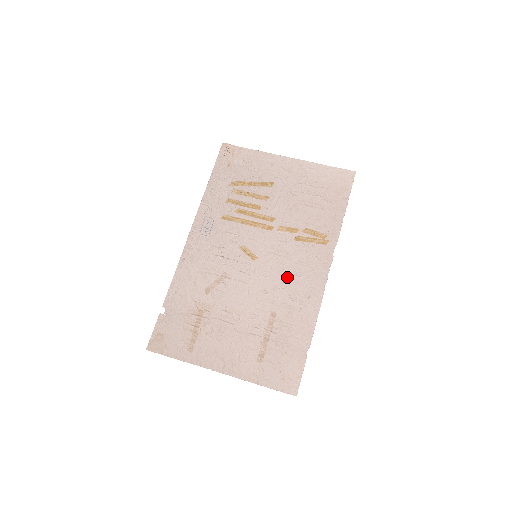
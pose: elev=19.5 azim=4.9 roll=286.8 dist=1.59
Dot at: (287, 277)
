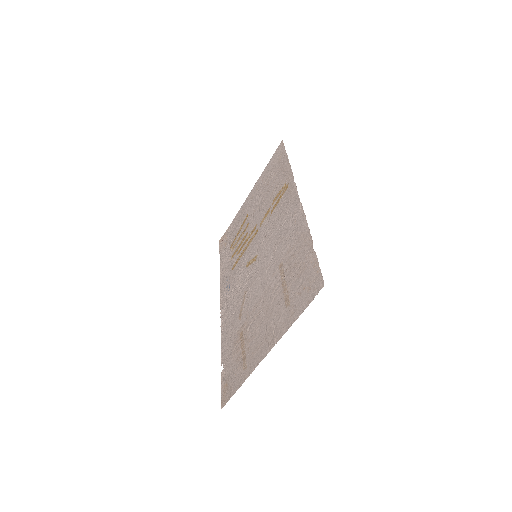
Dot at: (277, 236)
